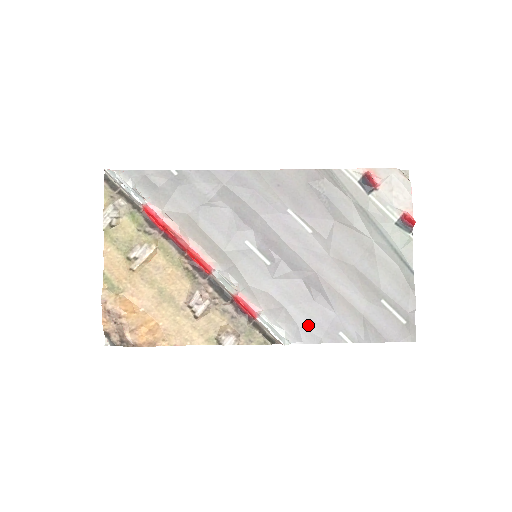
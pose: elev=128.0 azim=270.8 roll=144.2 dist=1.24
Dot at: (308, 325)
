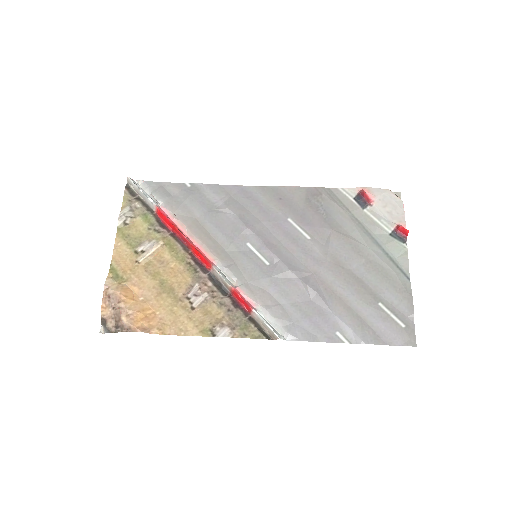
Dot at: (304, 323)
